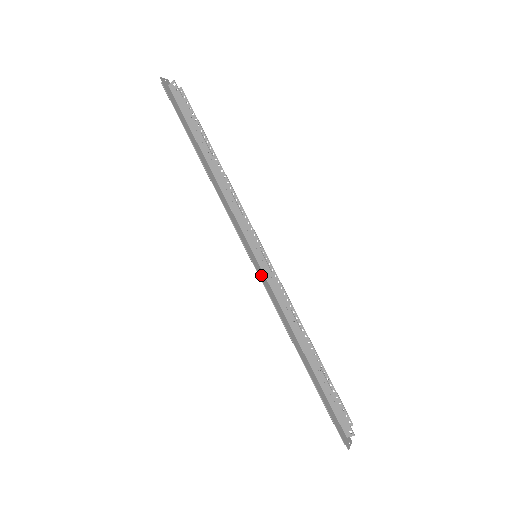
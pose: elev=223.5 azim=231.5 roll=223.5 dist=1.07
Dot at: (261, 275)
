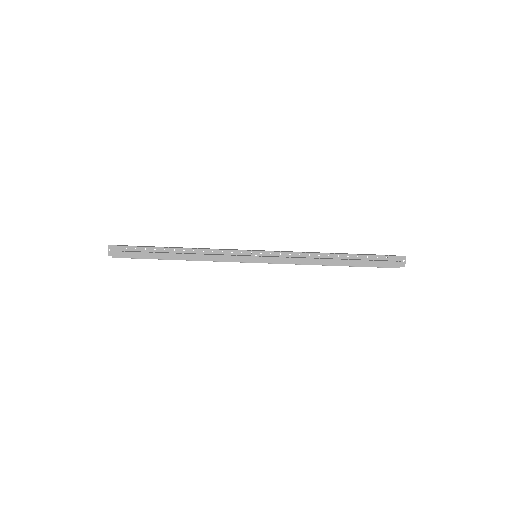
Dot at: (270, 261)
